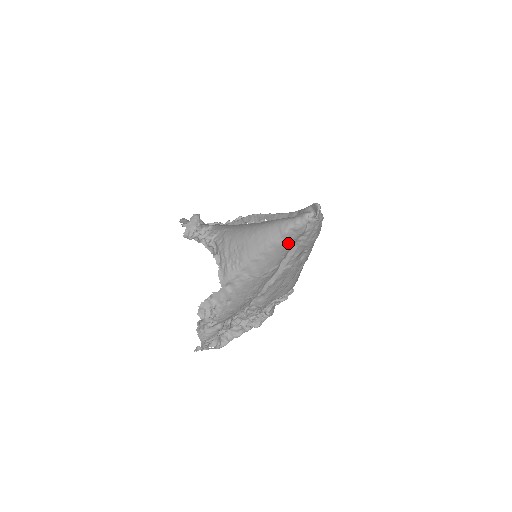
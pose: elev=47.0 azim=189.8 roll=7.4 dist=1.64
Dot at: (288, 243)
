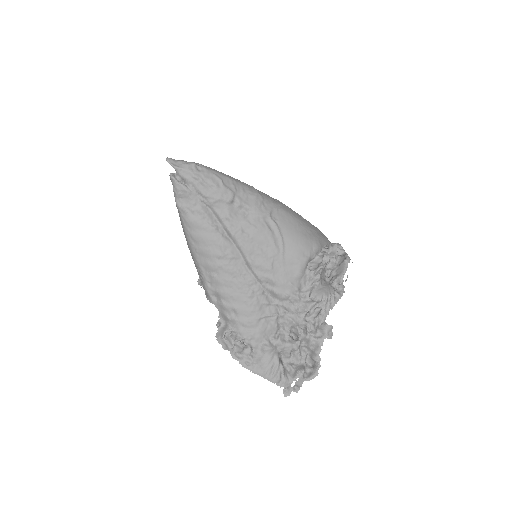
Dot at: (195, 213)
